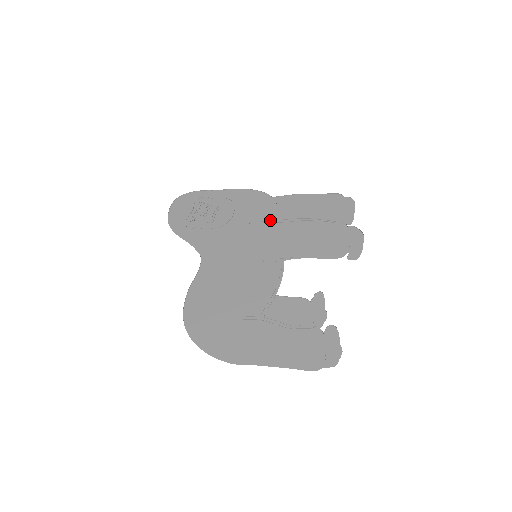
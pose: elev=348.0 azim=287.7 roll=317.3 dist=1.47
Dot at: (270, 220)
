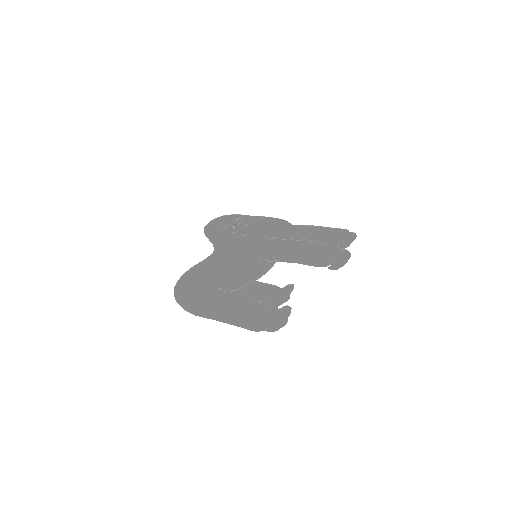
Dot at: (281, 237)
